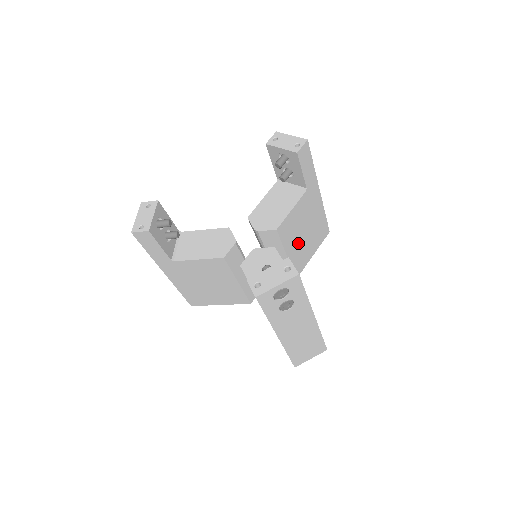
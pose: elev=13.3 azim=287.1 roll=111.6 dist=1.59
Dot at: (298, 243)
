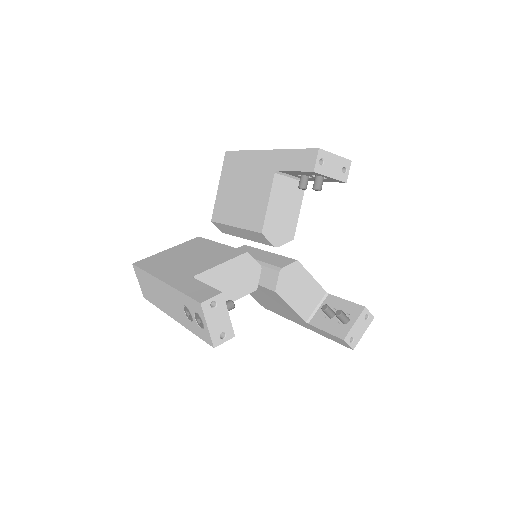
Dot at: occluded
